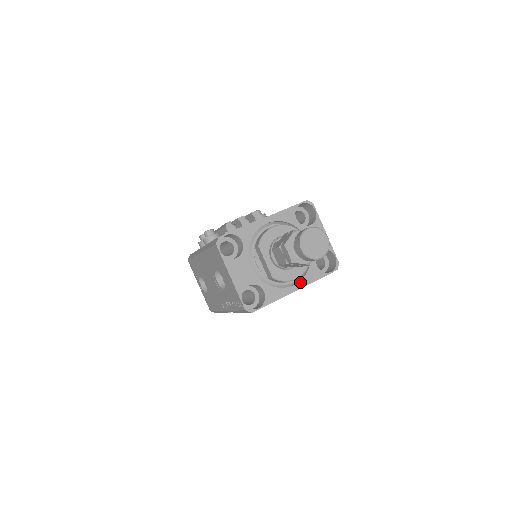
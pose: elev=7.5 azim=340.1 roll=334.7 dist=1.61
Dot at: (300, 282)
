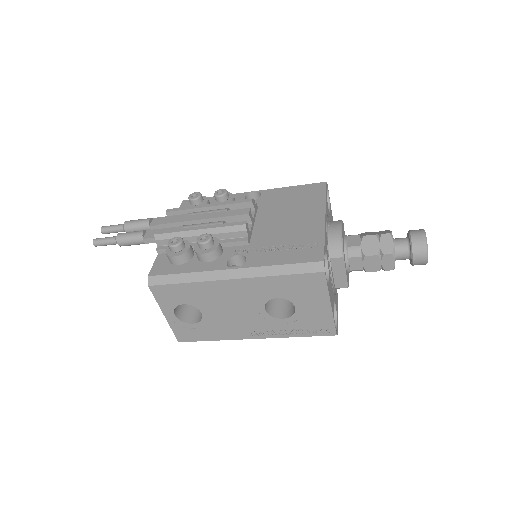
Dot at: occluded
